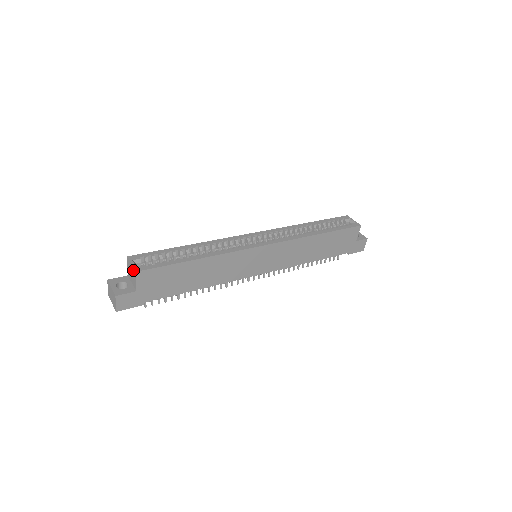
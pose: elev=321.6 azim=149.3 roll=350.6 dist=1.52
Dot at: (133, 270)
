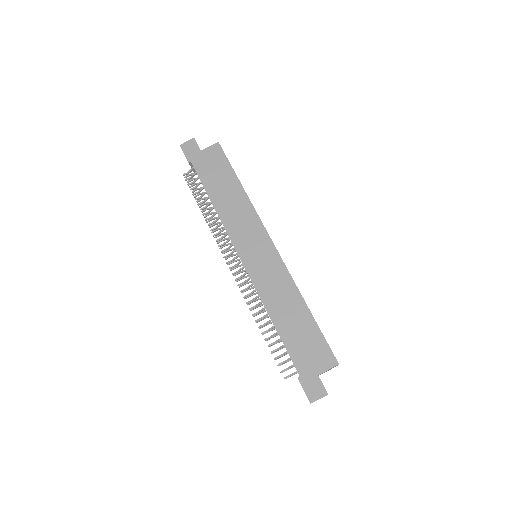
Dot at: occluded
